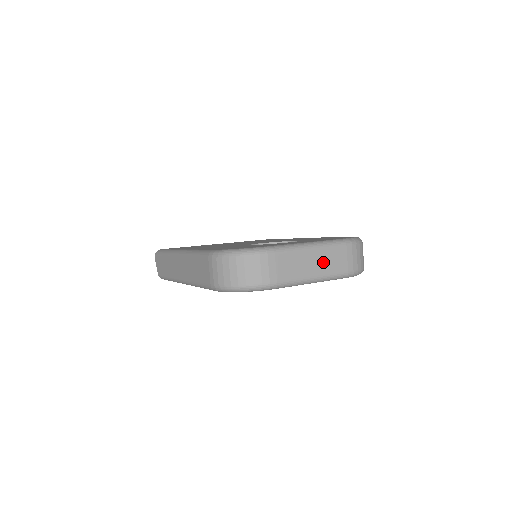
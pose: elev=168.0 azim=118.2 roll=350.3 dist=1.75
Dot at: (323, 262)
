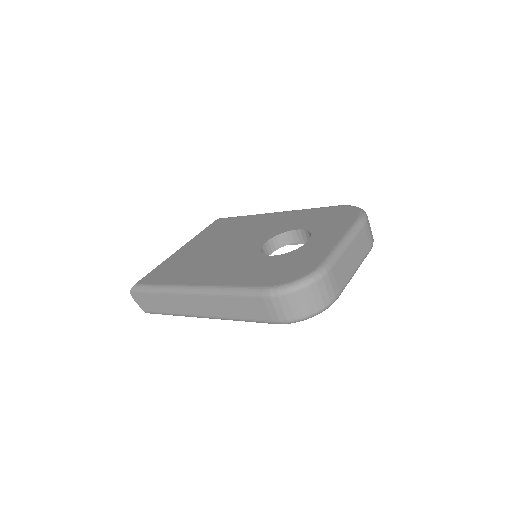
Dot at: (357, 251)
